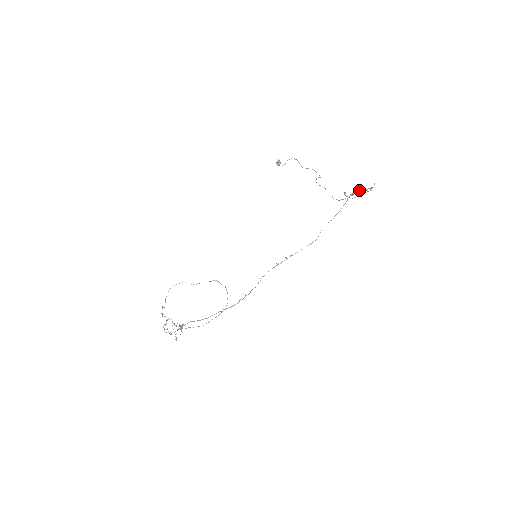
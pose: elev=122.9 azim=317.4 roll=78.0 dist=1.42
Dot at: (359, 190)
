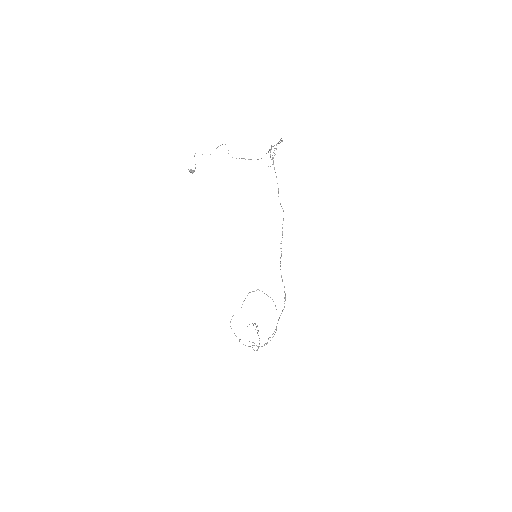
Dot at: occluded
